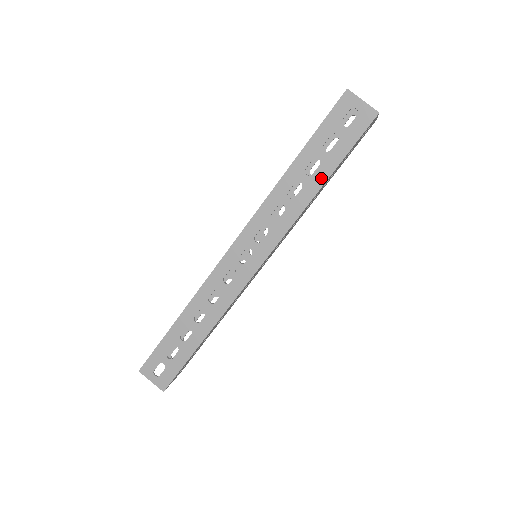
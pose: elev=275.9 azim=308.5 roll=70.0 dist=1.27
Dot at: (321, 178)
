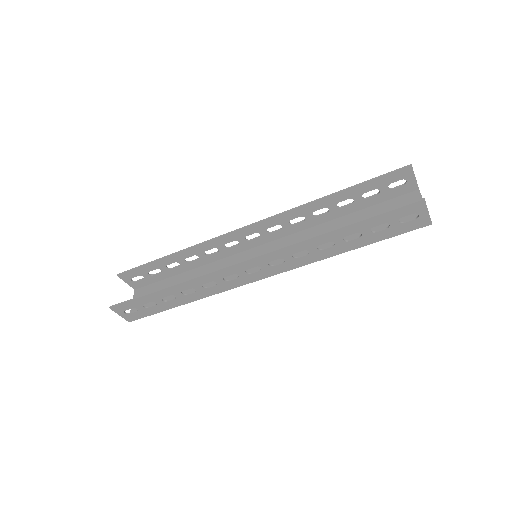
Dot at: (353, 246)
